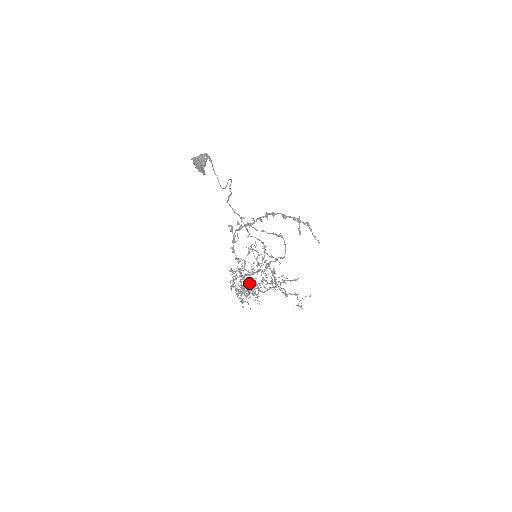
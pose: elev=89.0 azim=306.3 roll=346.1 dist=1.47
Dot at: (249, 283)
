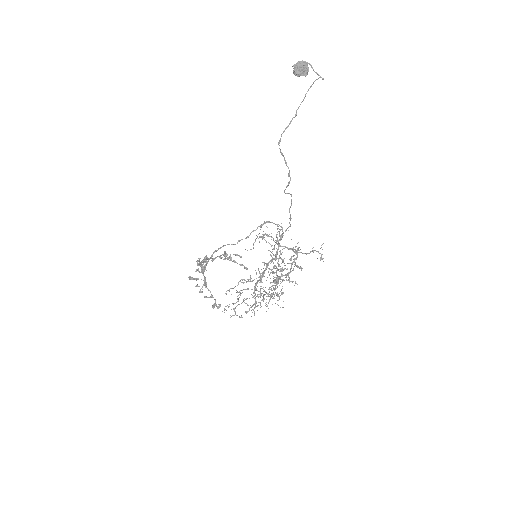
Dot at: occluded
